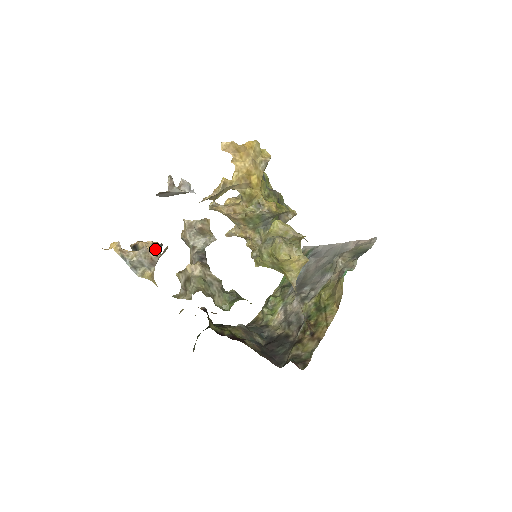
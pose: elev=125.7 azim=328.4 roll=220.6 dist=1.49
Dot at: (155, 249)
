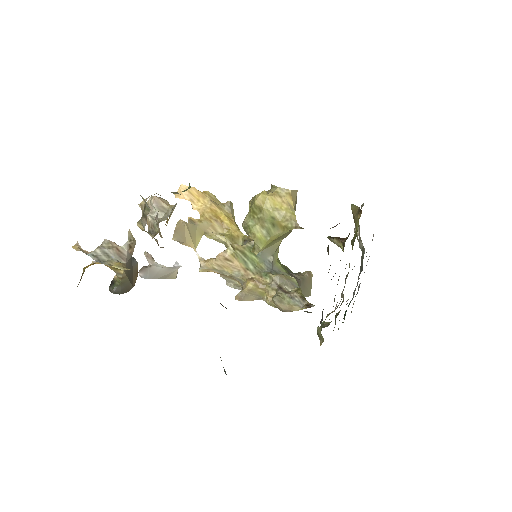
Dot at: occluded
